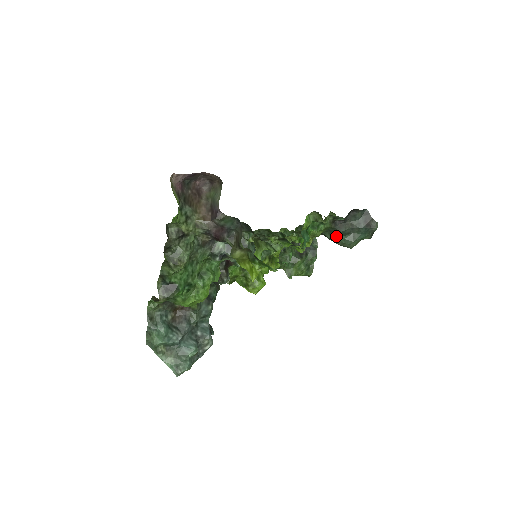
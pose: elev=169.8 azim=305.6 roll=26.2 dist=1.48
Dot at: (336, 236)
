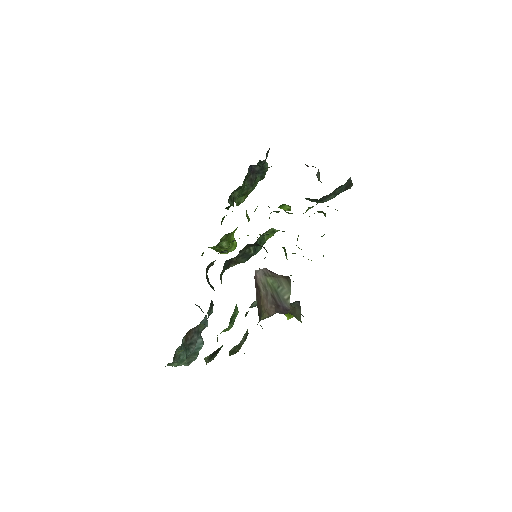
Dot at: (315, 200)
